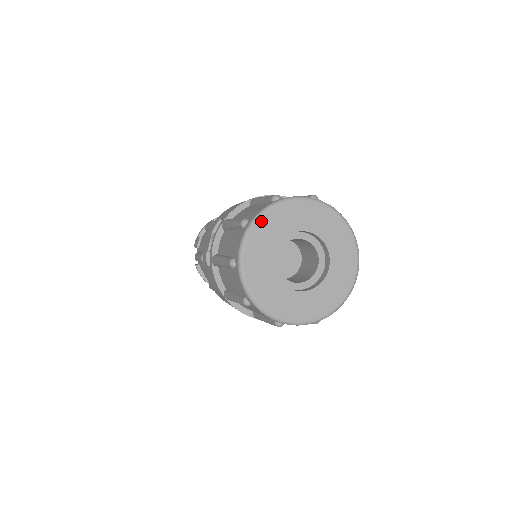
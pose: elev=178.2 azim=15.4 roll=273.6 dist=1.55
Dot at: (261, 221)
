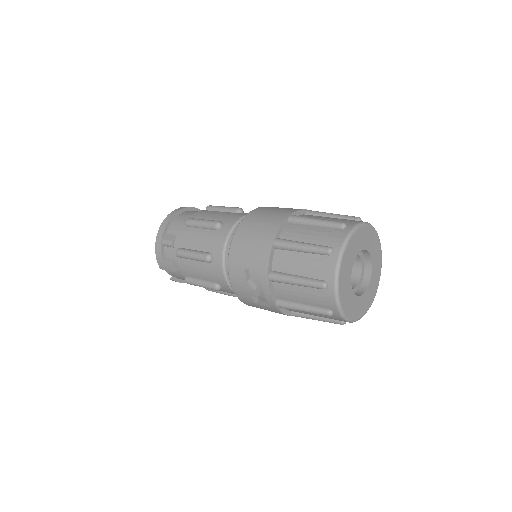
Dot at: (340, 279)
